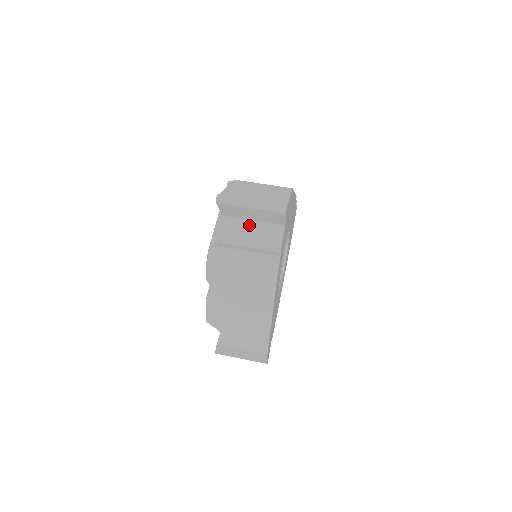
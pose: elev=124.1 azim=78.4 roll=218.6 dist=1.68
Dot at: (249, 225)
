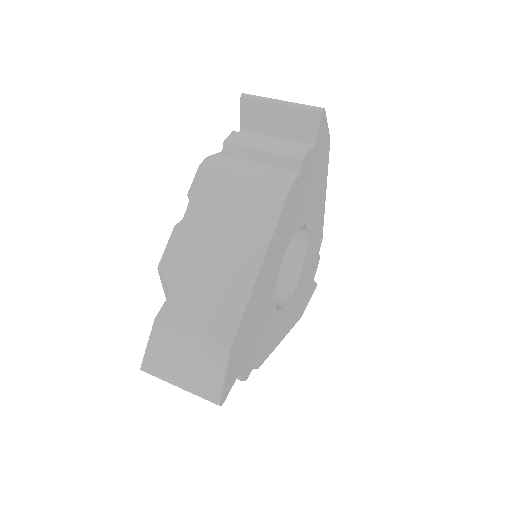
Dot at: occluded
